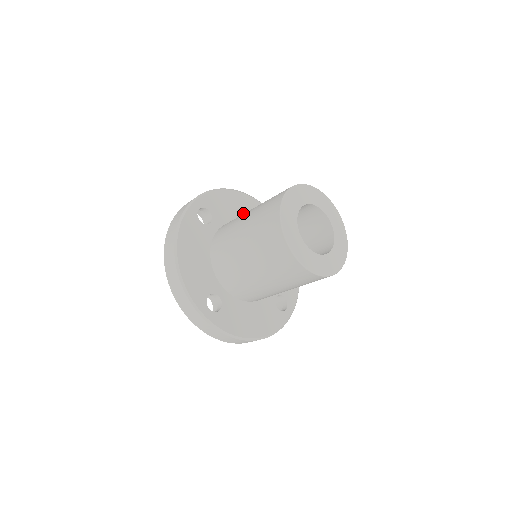
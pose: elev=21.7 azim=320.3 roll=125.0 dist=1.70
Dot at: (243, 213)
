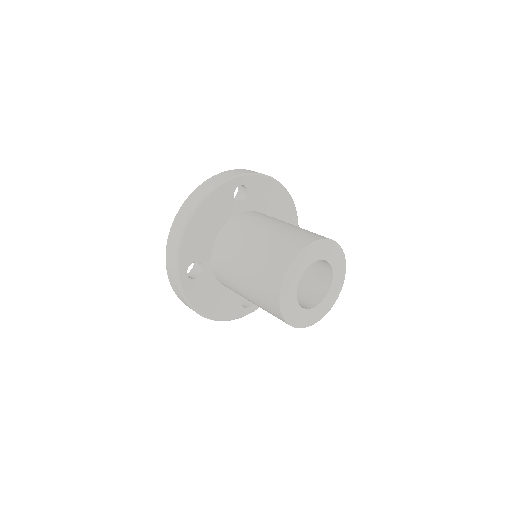
Dot at: (215, 221)
